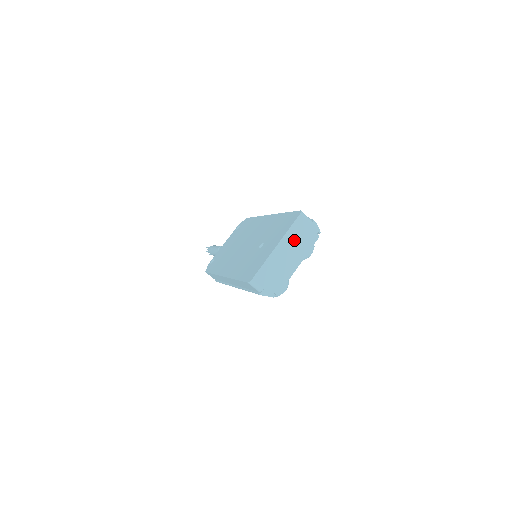
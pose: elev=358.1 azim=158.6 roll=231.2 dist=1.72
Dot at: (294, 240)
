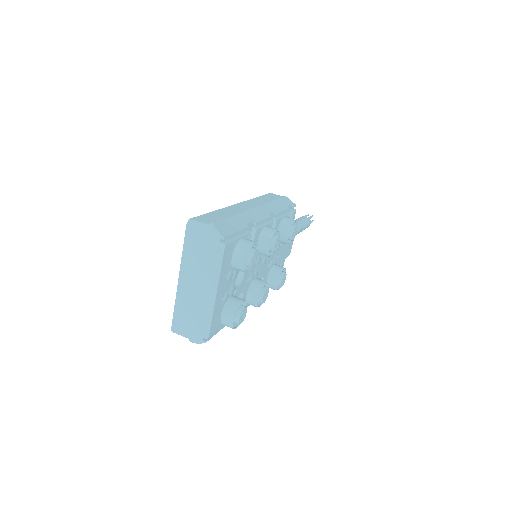
Dot at: (195, 263)
